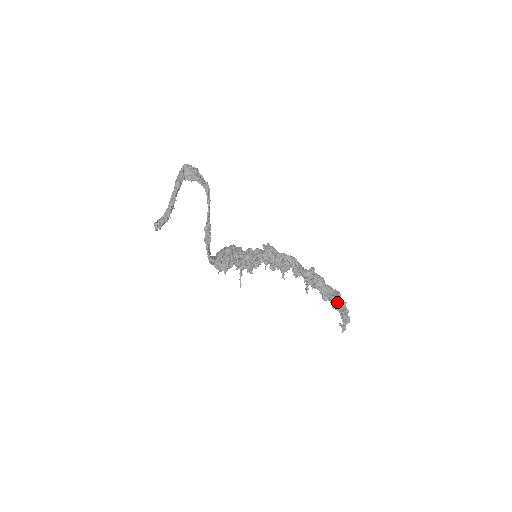
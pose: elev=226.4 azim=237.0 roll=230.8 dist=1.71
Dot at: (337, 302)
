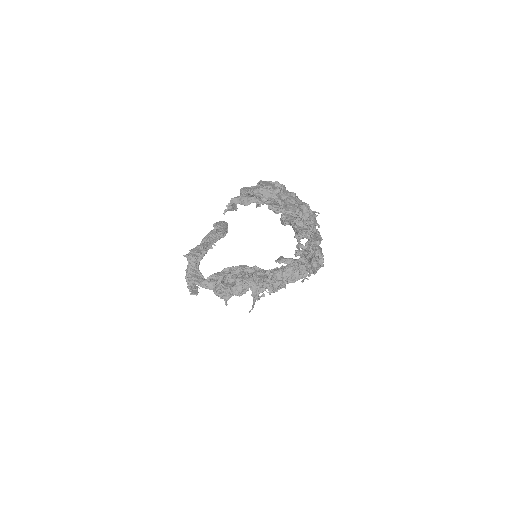
Dot at: occluded
